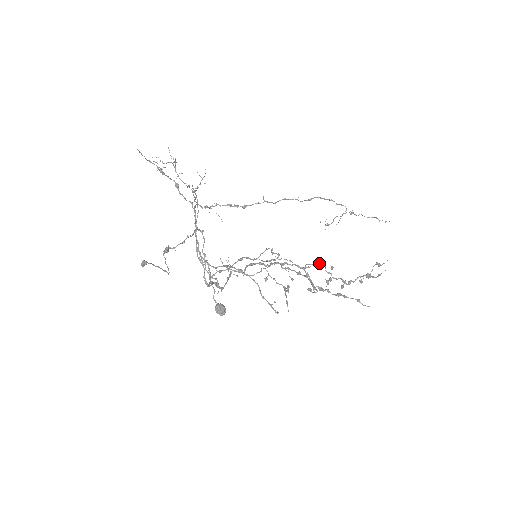
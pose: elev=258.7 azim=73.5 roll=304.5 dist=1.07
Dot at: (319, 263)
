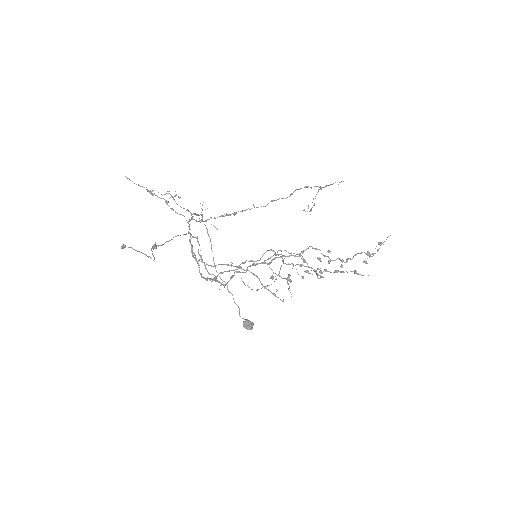
Dot at: (313, 248)
